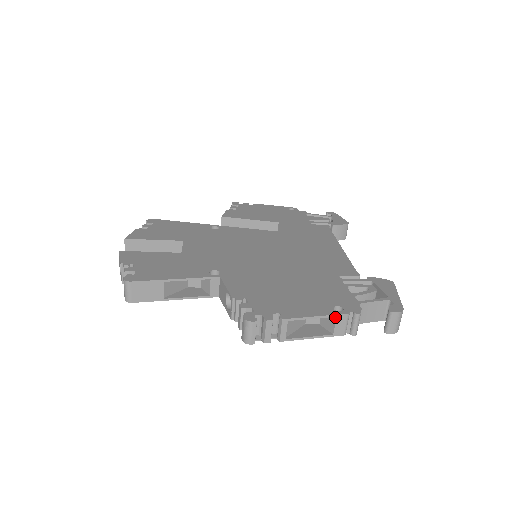
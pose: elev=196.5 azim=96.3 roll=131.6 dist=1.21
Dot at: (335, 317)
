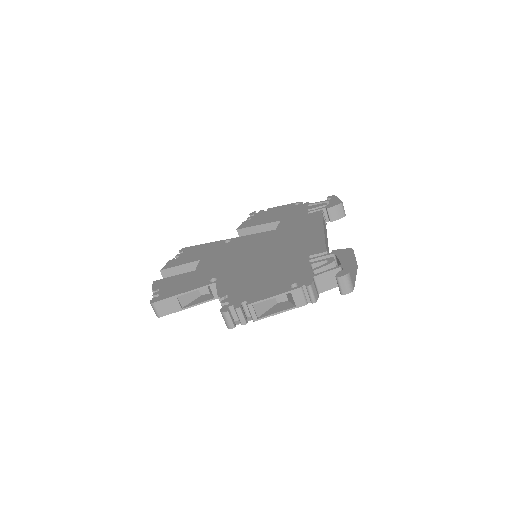
Dot at: (291, 293)
